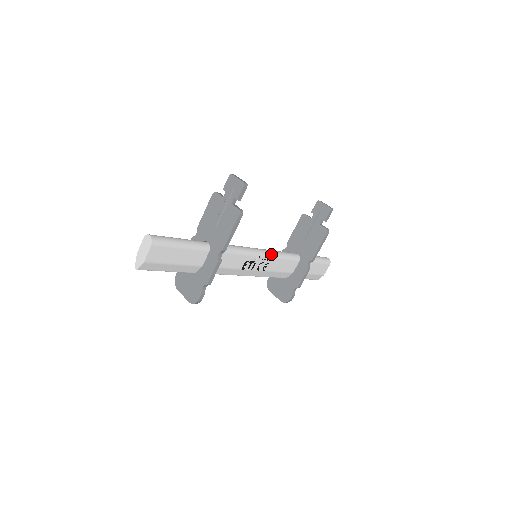
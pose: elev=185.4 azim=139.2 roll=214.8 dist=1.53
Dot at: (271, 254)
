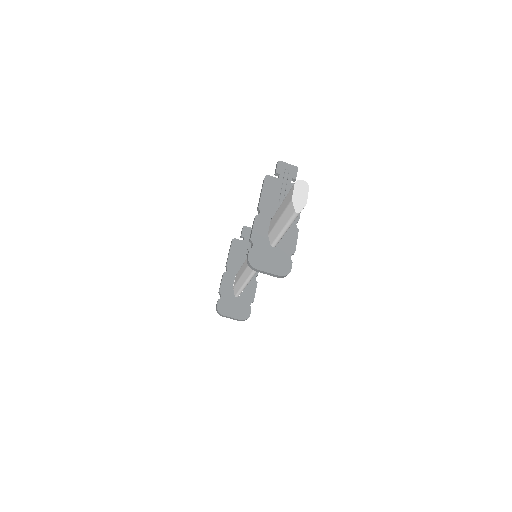
Dot at: occluded
